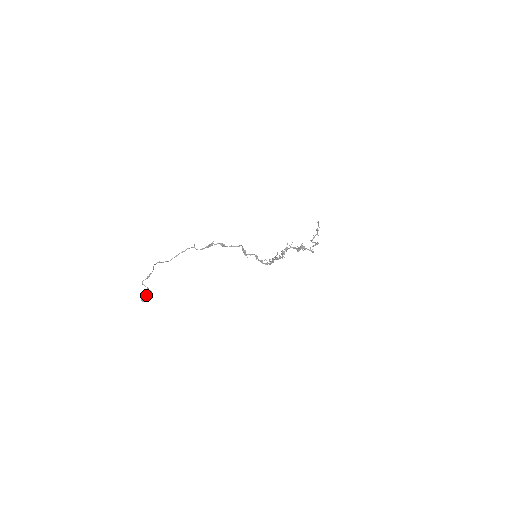
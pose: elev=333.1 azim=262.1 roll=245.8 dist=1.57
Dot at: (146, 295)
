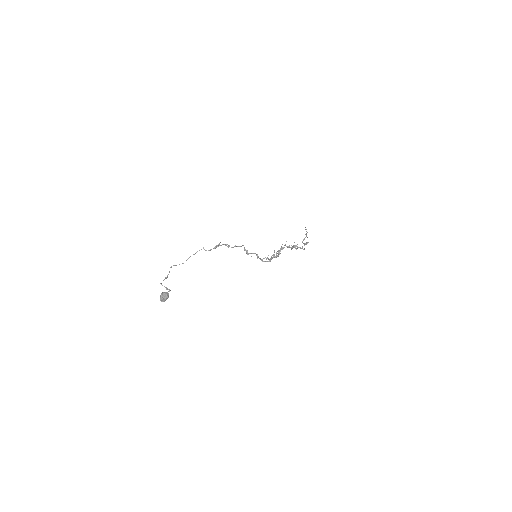
Dot at: (165, 295)
